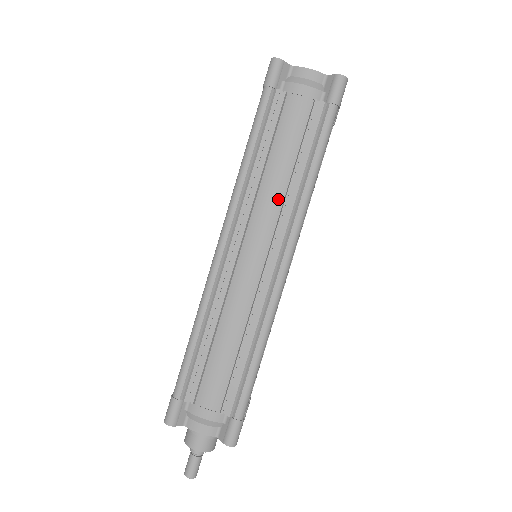
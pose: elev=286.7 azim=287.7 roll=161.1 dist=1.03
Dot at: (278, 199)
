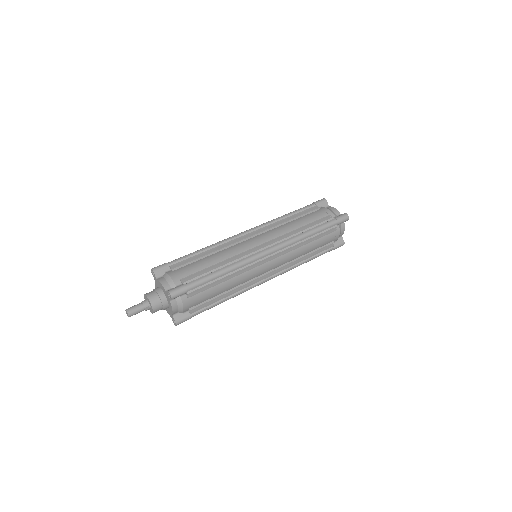
Dot at: (286, 231)
